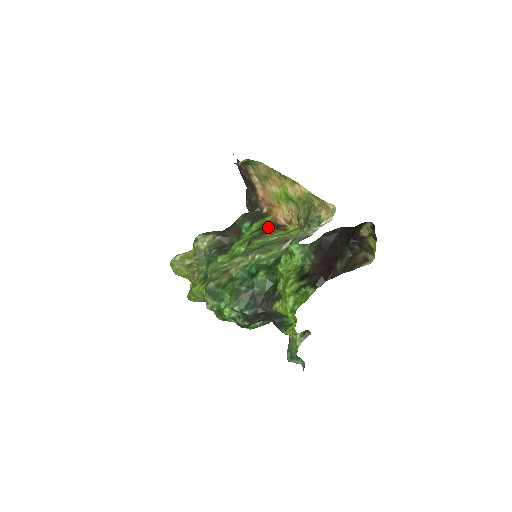
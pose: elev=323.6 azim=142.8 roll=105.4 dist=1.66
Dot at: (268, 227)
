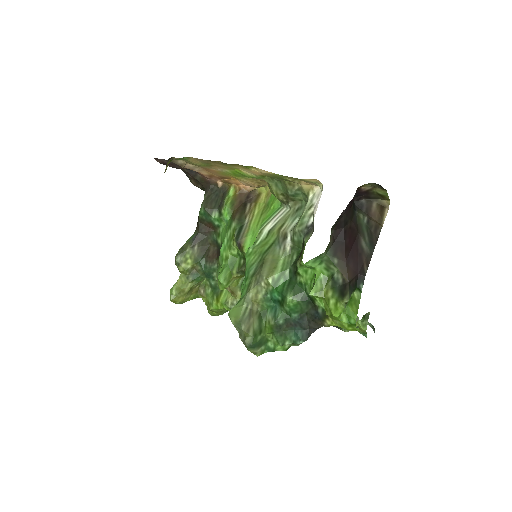
Dot at: (239, 205)
